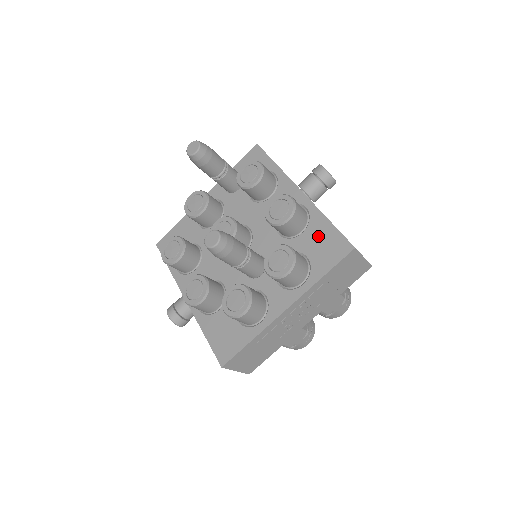
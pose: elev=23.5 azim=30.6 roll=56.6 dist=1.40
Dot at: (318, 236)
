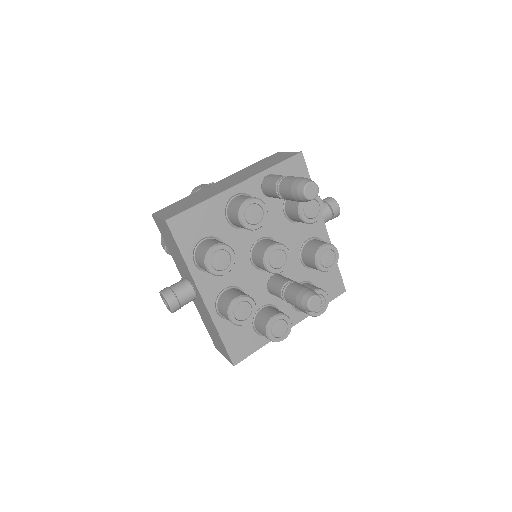
Dot at: (328, 274)
